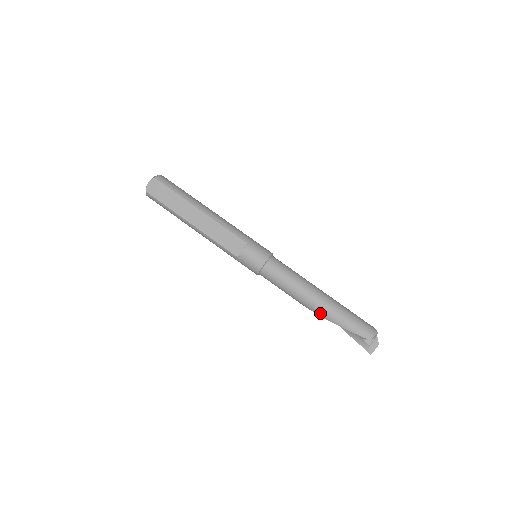
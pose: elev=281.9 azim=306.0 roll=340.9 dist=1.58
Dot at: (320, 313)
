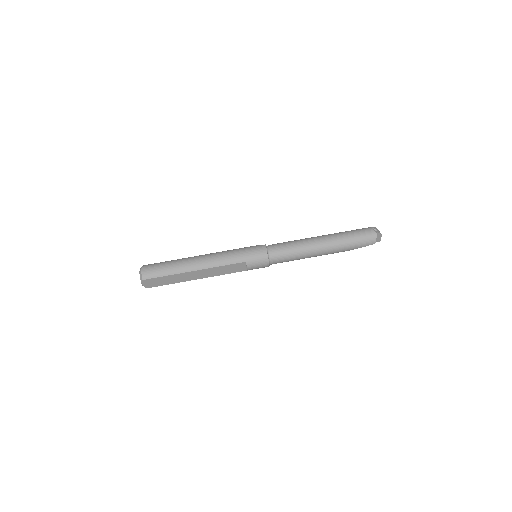
Dot at: occluded
